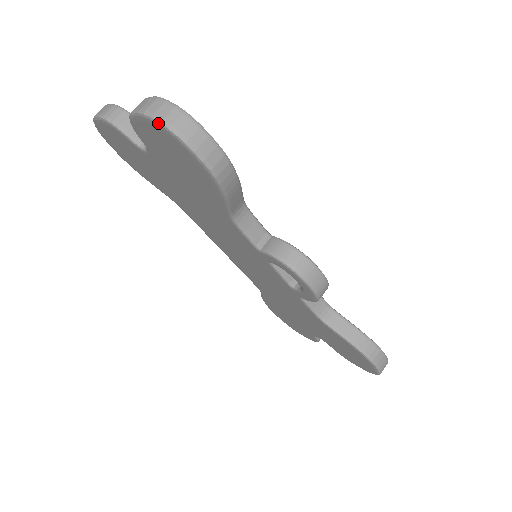
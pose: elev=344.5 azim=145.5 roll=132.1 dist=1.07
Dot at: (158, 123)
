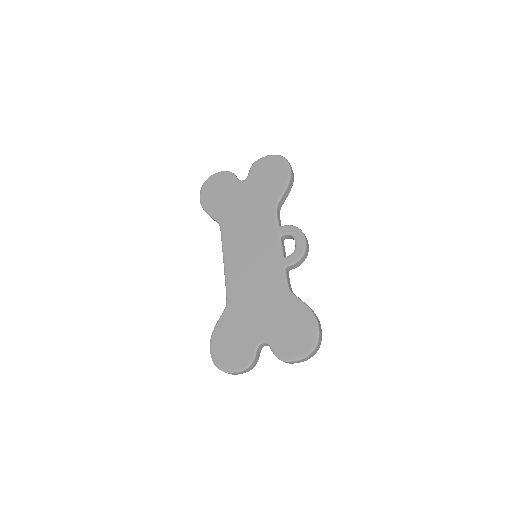
Dot at: (279, 155)
